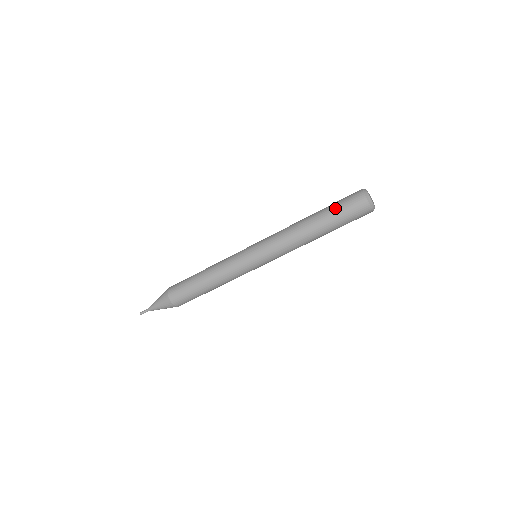
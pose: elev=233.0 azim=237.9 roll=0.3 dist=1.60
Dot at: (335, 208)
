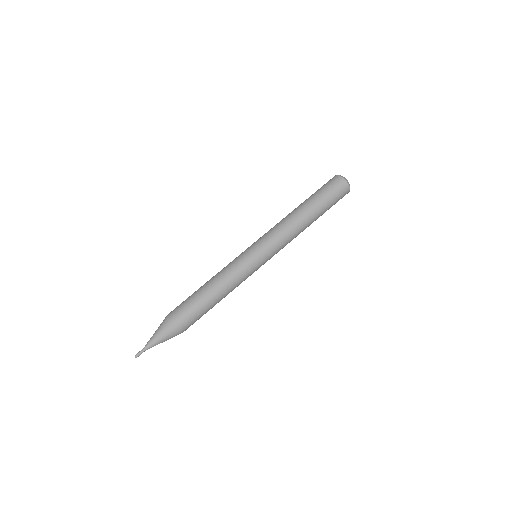
Dot at: occluded
